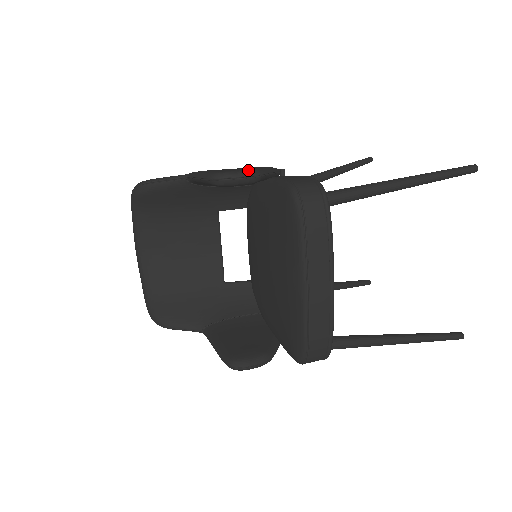
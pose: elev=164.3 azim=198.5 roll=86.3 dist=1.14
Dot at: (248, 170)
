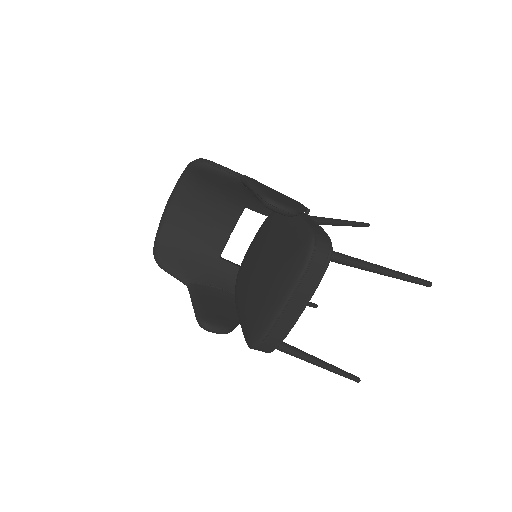
Dot at: (290, 207)
